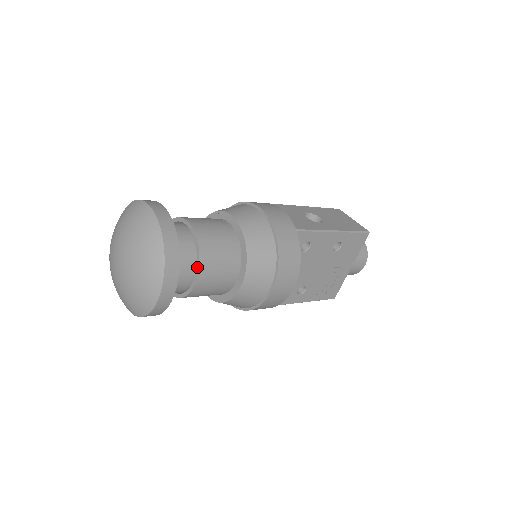
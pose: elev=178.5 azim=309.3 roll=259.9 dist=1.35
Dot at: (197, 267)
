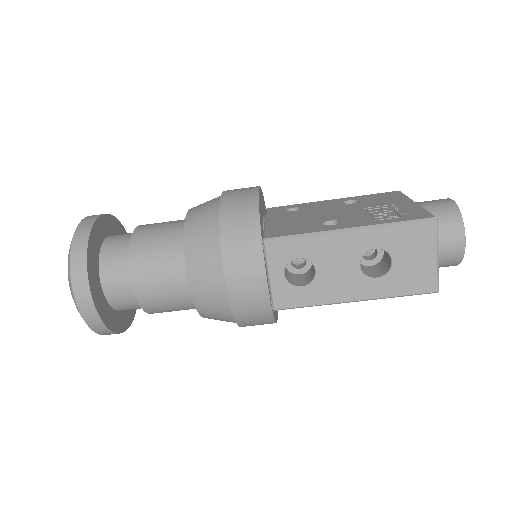
Dot at: occluded
